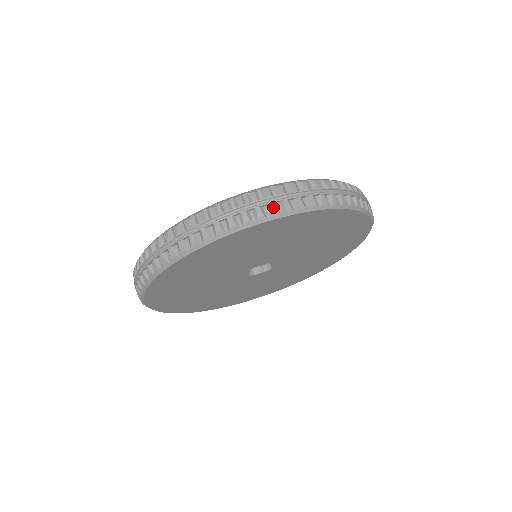
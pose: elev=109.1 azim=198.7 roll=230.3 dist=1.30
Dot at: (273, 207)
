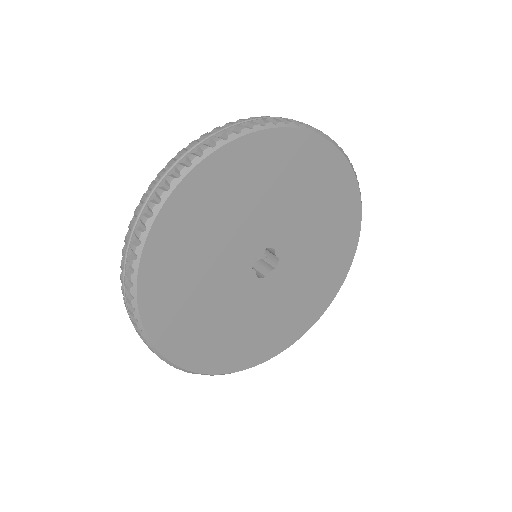
Dot at: occluded
